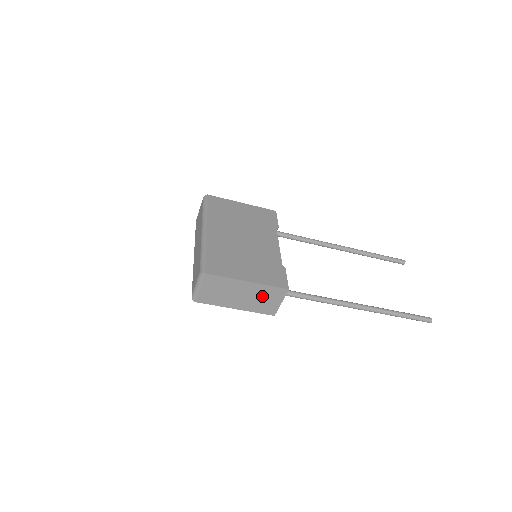
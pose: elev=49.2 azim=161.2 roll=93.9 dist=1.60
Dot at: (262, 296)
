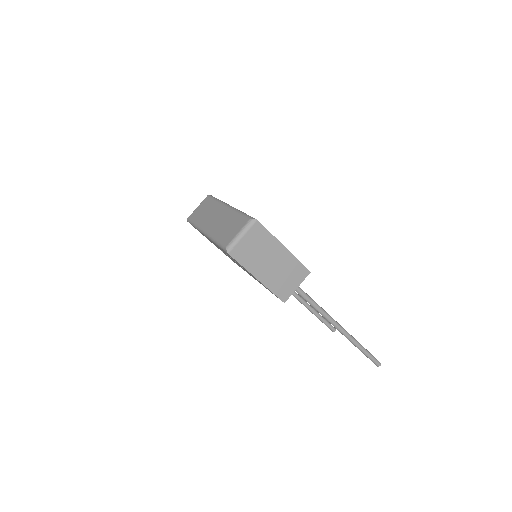
Dot at: (287, 271)
